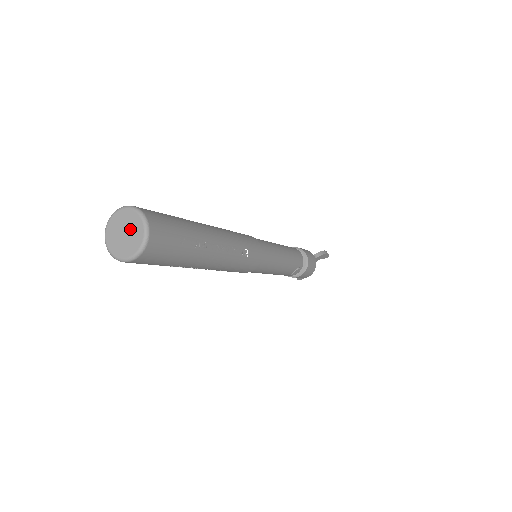
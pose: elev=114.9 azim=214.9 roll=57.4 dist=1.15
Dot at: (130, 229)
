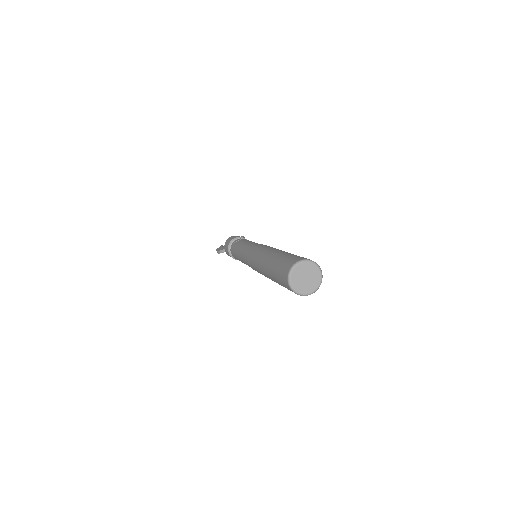
Dot at: (311, 276)
